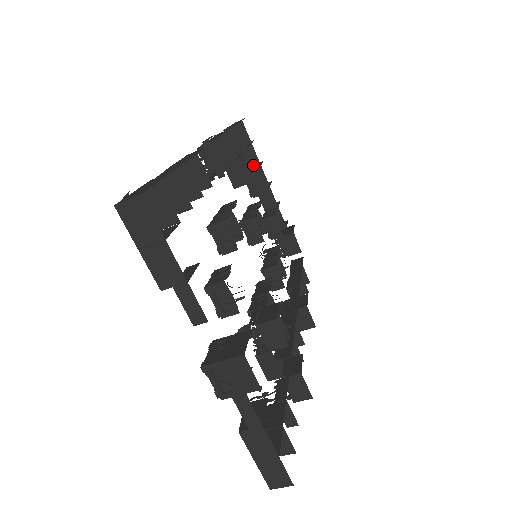
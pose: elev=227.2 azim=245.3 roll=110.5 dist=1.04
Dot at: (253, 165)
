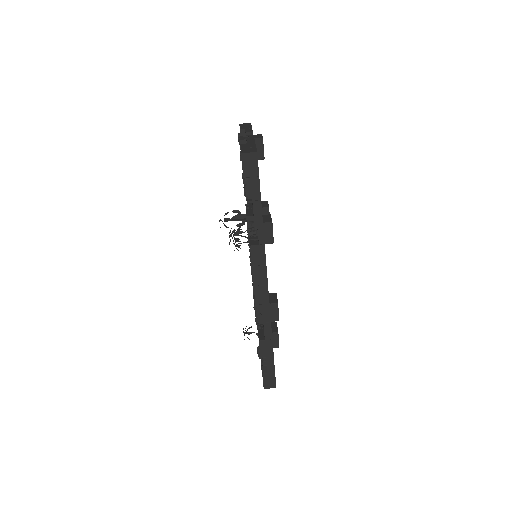
Dot at: occluded
